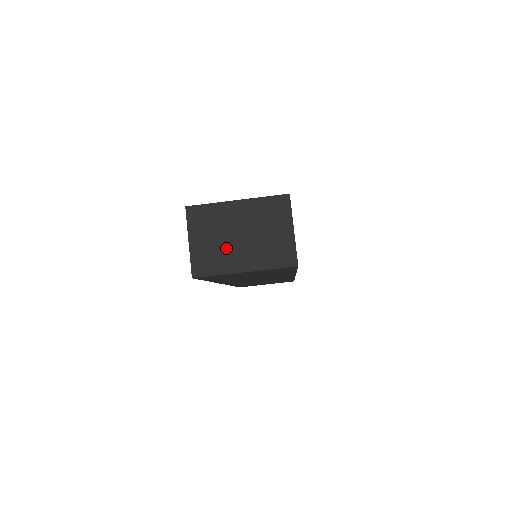
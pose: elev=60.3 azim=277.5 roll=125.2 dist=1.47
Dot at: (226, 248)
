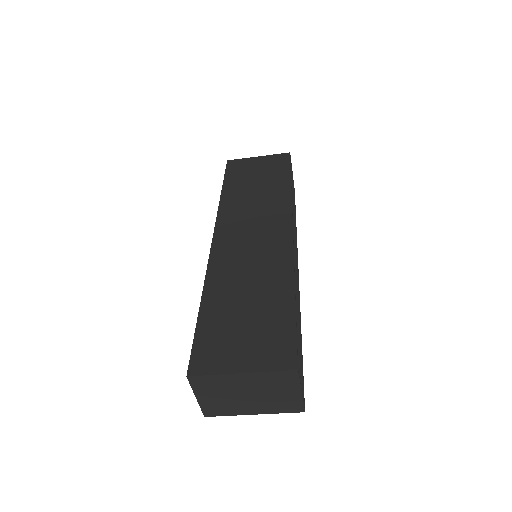
Dot at: (234, 402)
